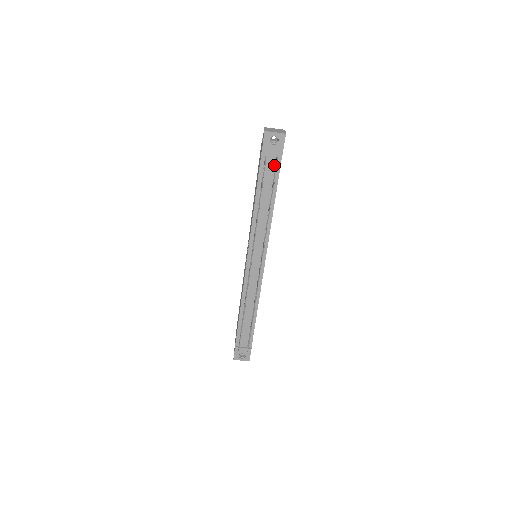
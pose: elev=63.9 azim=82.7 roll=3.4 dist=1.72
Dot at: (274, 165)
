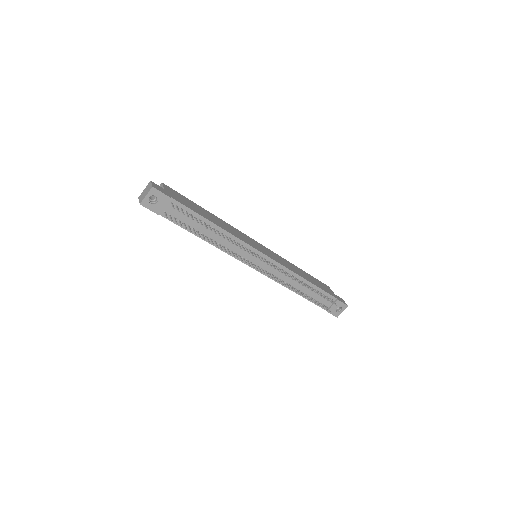
Dot at: occluded
